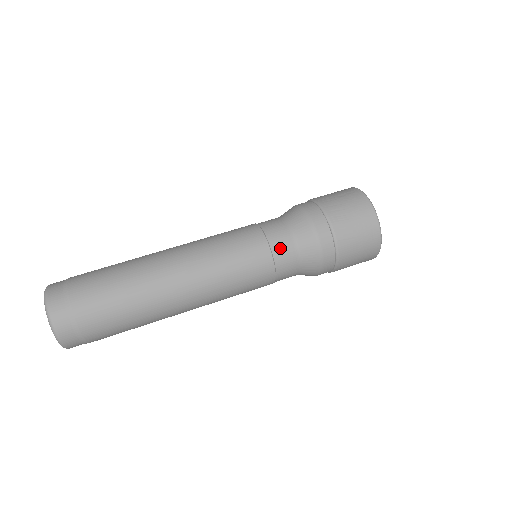
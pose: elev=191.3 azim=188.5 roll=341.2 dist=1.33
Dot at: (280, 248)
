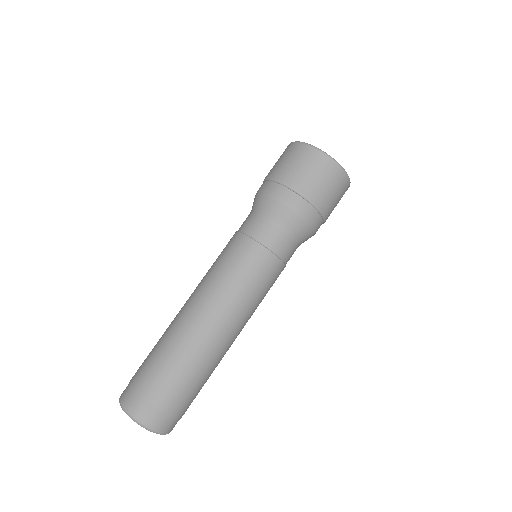
Dot at: (288, 255)
